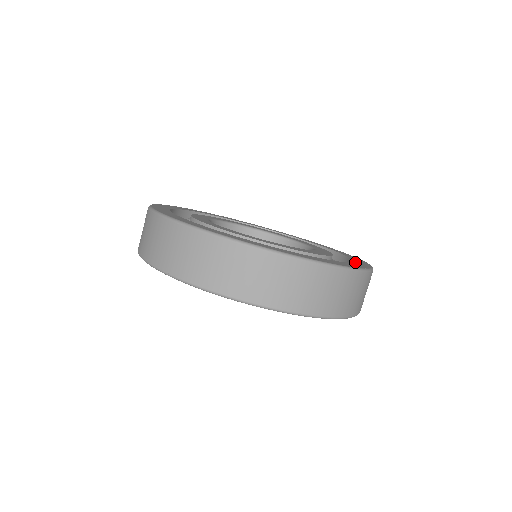
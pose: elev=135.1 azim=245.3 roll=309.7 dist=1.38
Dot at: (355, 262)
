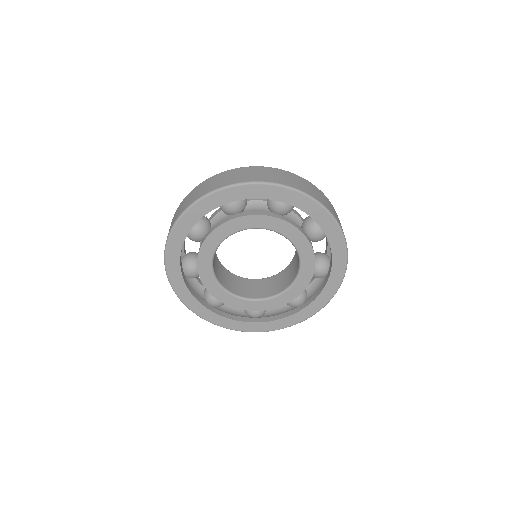
Dot at: occluded
